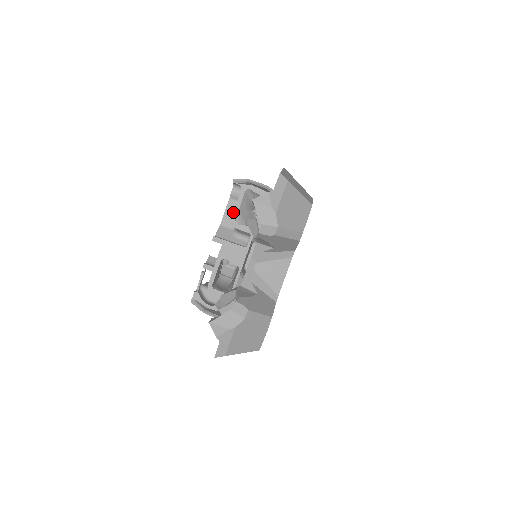
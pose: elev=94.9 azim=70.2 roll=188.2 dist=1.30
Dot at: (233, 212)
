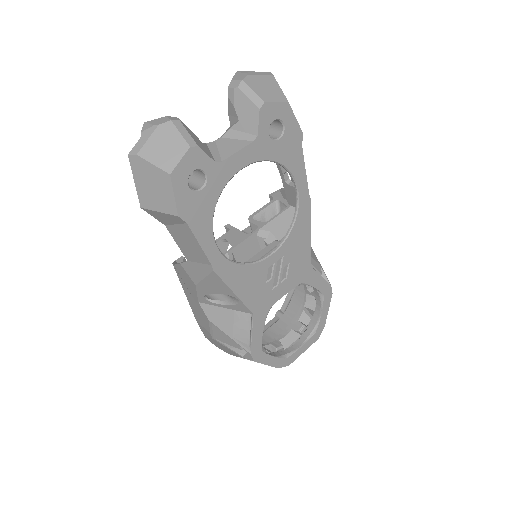
Dot at: (255, 212)
